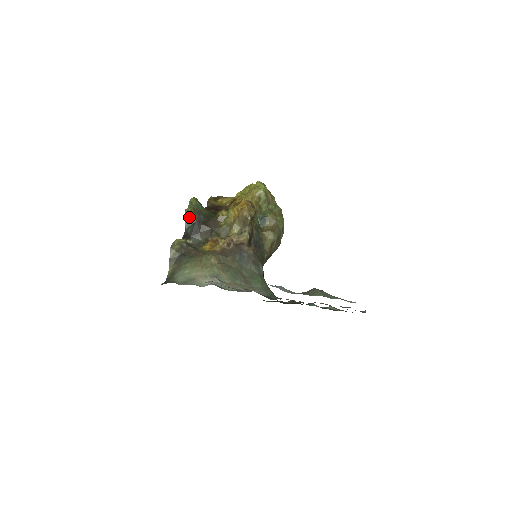
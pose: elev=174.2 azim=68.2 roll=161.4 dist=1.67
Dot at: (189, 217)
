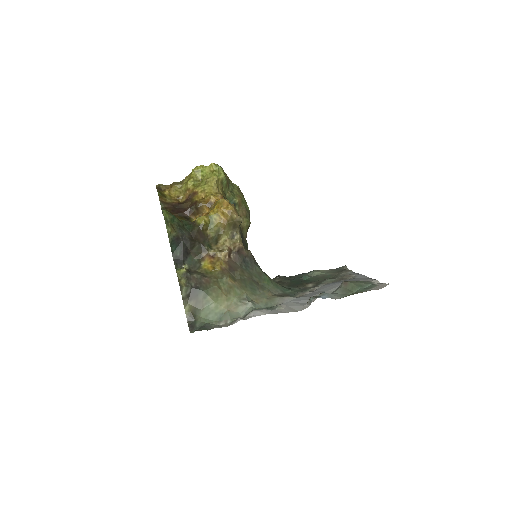
Dot at: (173, 238)
